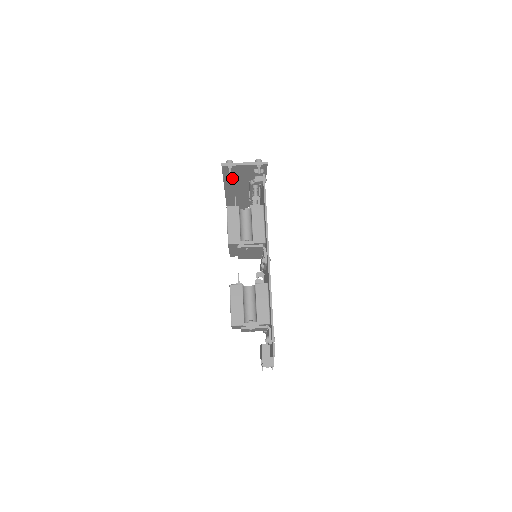
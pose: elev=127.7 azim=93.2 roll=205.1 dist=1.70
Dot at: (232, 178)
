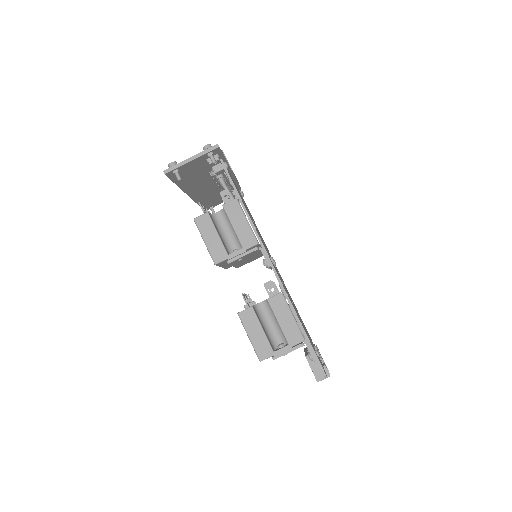
Dot at: (186, 179)
